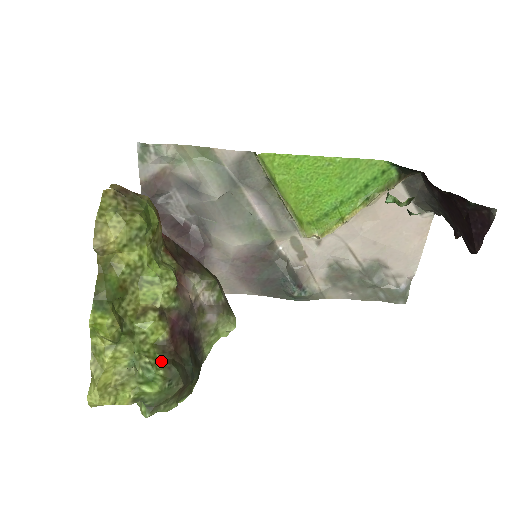
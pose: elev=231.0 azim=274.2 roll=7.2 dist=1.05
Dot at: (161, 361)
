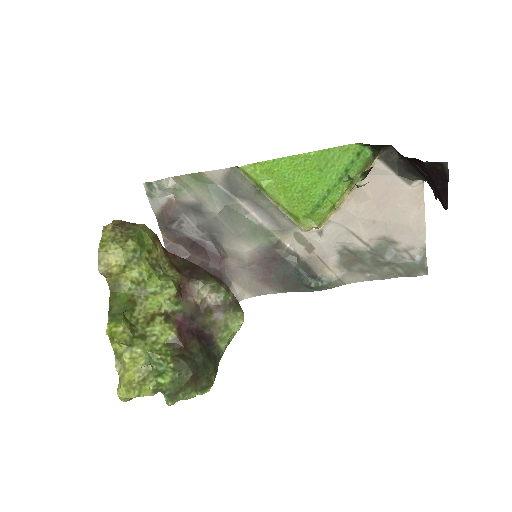
Dot at: (172, 356)
